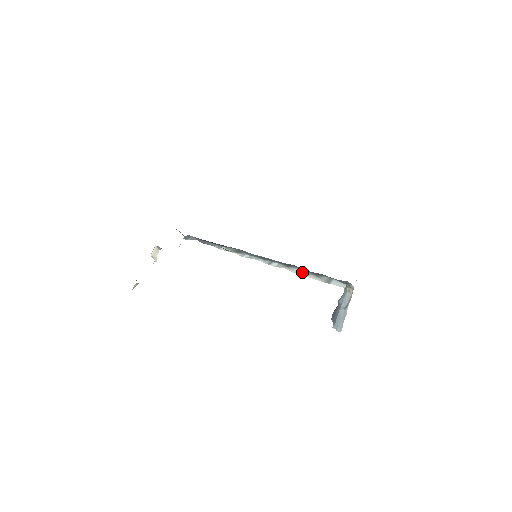
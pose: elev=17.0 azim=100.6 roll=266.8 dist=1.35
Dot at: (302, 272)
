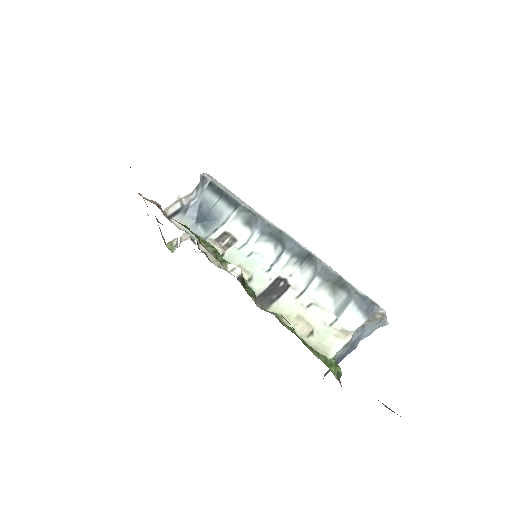
Dot at: (311, 285)
